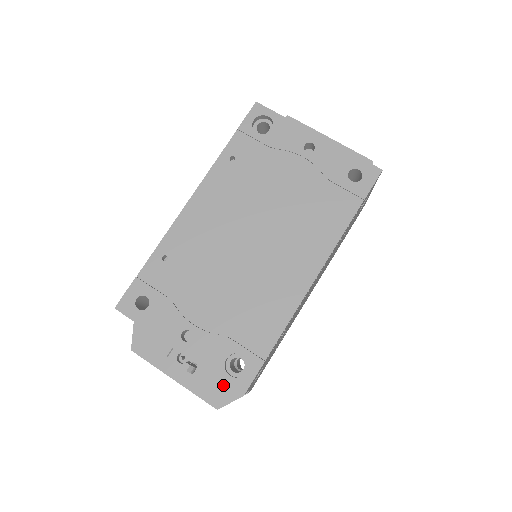
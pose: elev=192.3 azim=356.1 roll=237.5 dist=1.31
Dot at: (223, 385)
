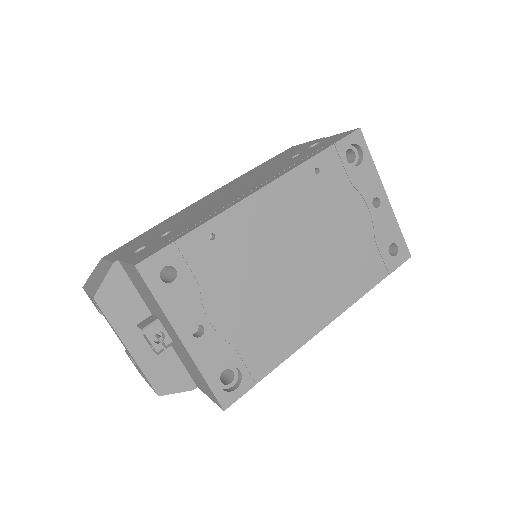
Dot at: (175, 373)
